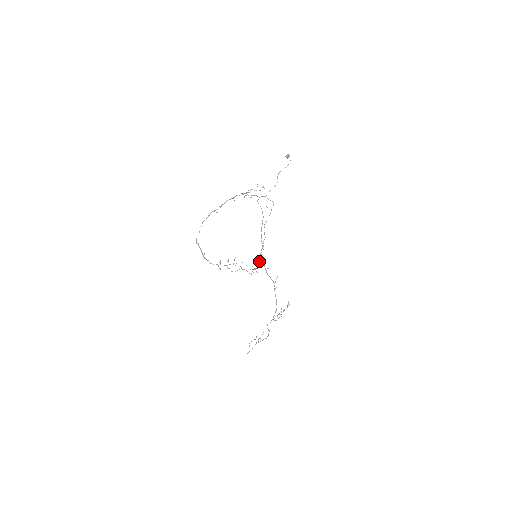
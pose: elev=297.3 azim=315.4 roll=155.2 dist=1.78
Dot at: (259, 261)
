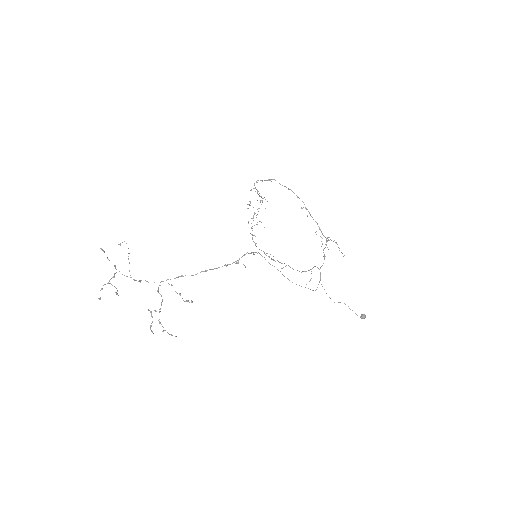
Dot at: occluded
